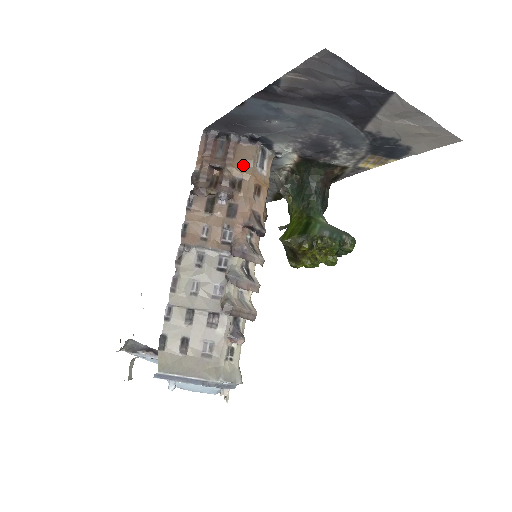
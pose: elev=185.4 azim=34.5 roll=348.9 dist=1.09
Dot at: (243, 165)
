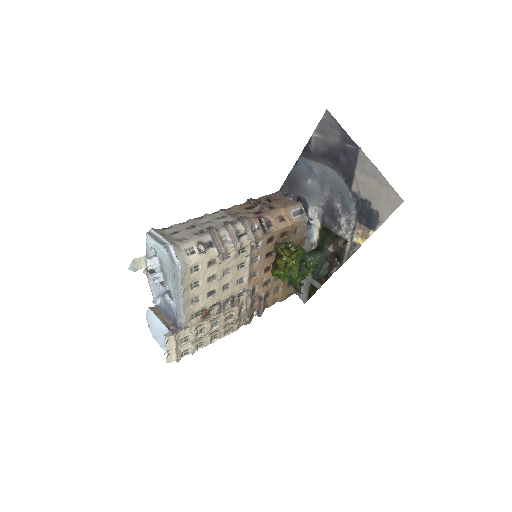
Dot at: (284, 205)
